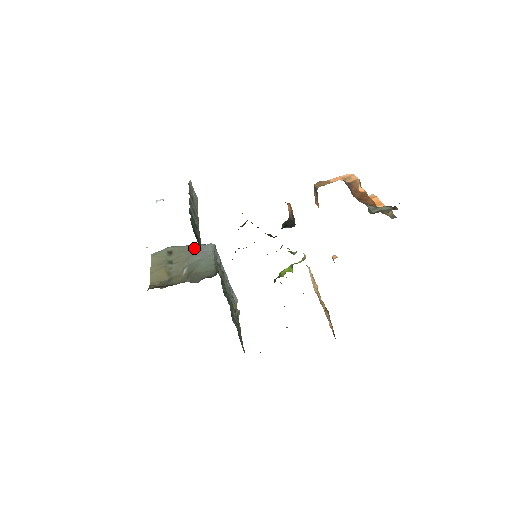
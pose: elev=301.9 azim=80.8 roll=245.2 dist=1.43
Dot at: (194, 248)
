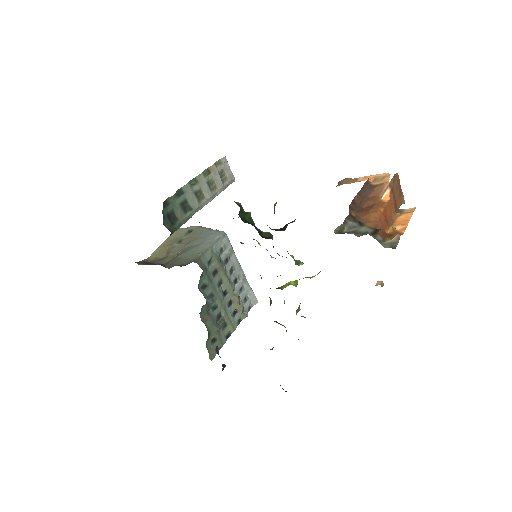
Dot at: (207, 232)
